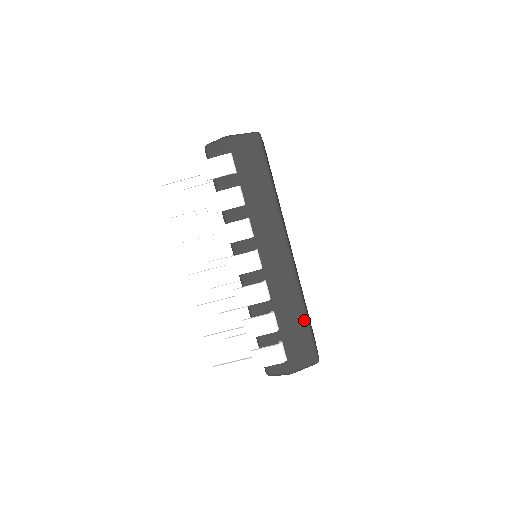
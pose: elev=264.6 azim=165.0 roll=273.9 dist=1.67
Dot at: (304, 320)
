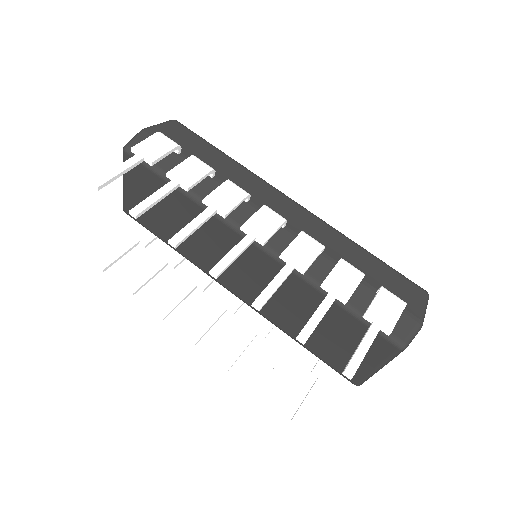
Dot at: (373, 257)
